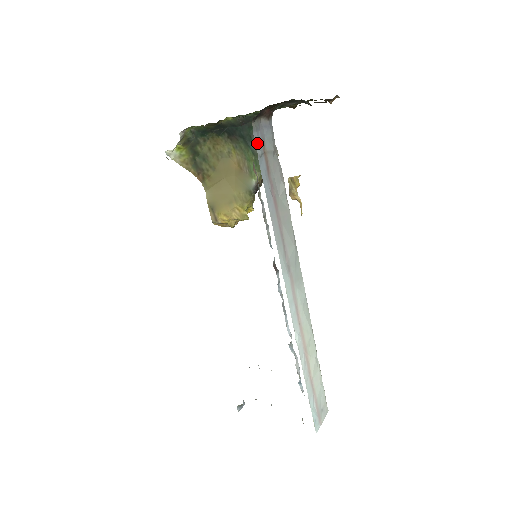
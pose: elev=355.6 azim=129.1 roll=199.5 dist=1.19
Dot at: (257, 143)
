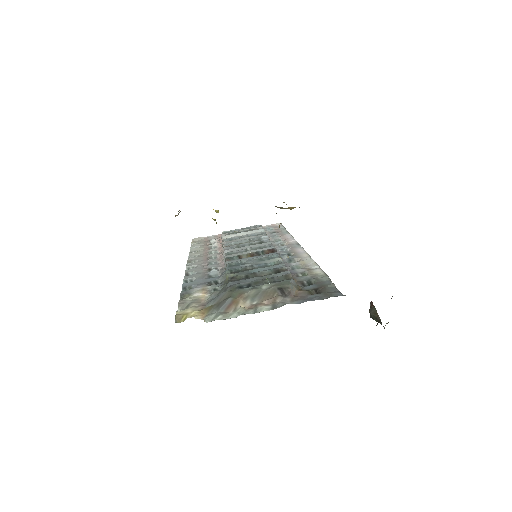
Dot at: occluded
